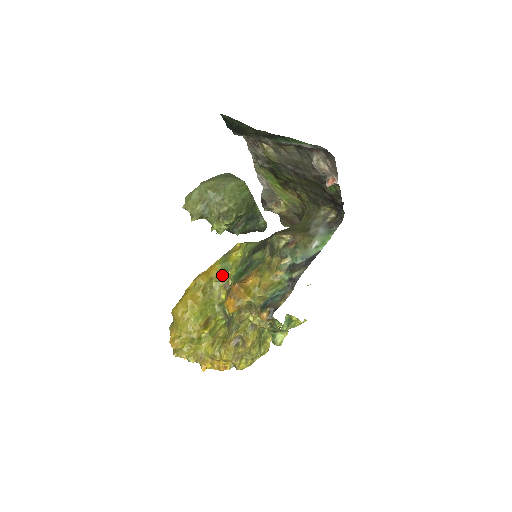
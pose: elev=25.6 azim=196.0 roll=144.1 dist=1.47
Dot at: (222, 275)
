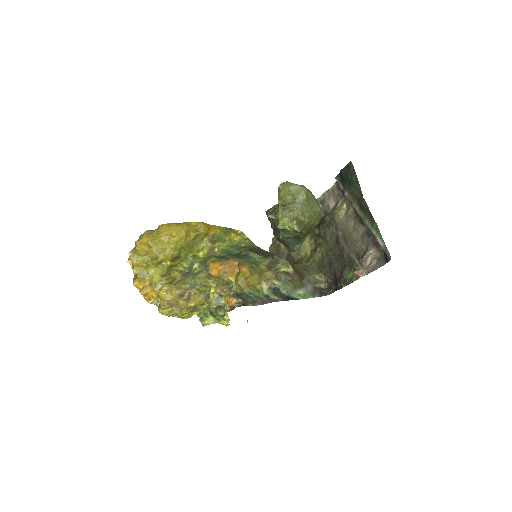
Dot at: (215, 239)
